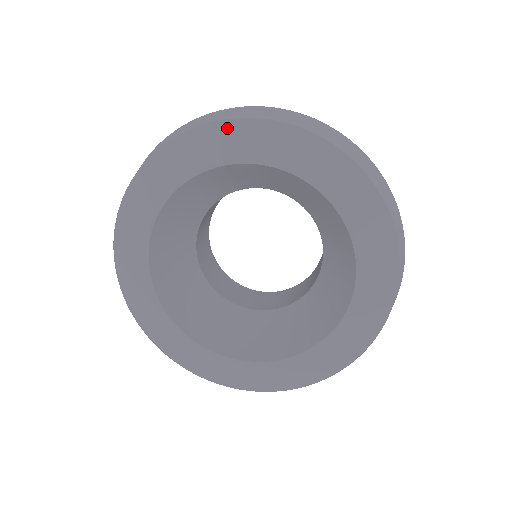
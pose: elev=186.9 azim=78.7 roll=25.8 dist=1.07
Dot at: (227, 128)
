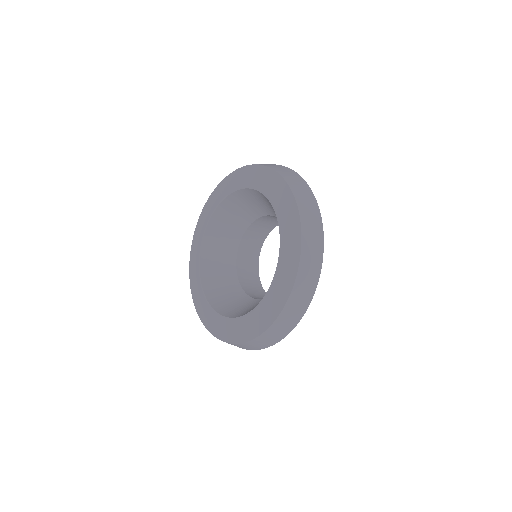
Dot at: (244, 170)
